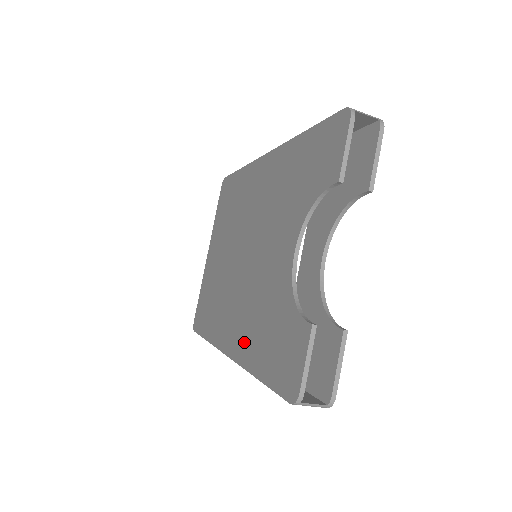
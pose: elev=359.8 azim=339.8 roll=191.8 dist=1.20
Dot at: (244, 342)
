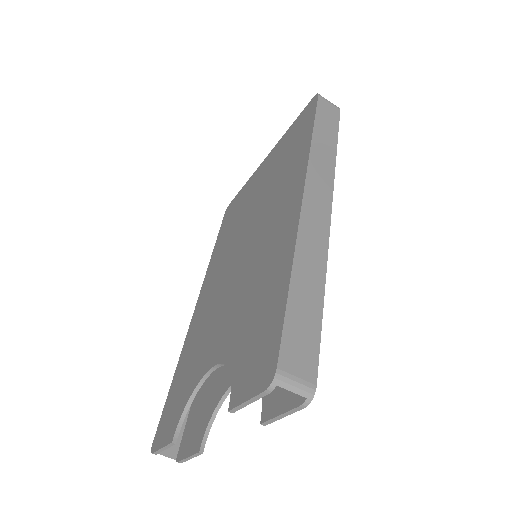
Dot at: (193, 331)
